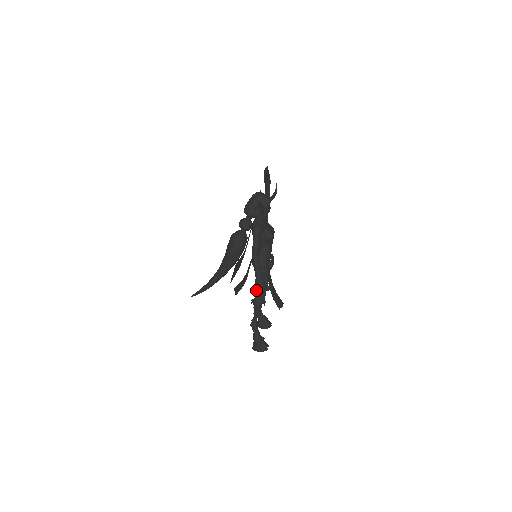
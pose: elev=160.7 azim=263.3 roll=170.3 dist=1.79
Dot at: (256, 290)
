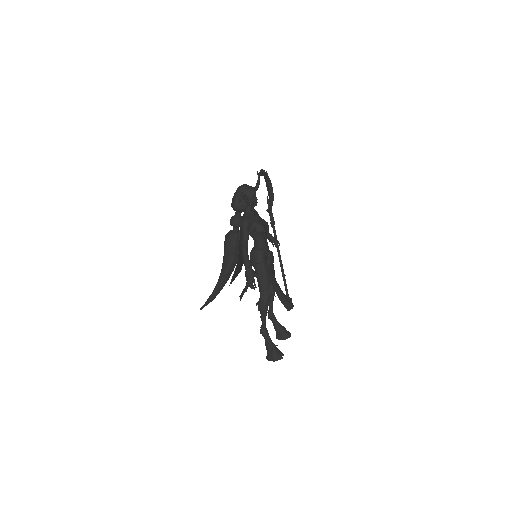
Dot at: occluded
